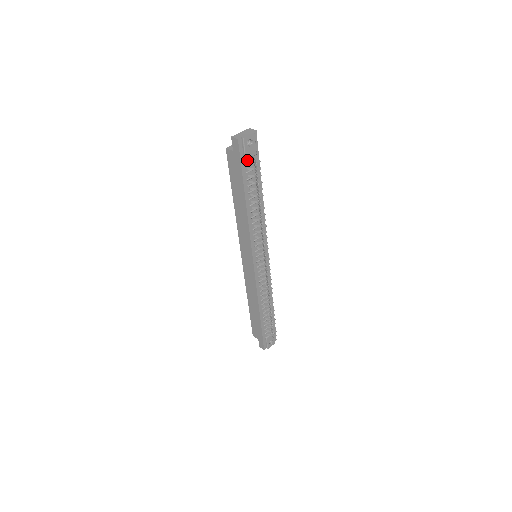
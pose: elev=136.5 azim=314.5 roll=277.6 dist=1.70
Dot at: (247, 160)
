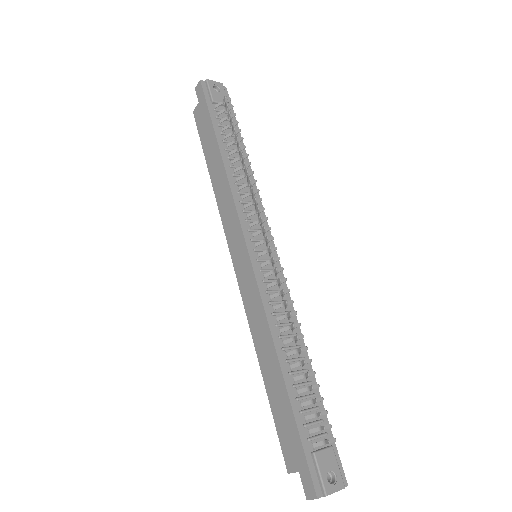
Dot at: (216, 105)
